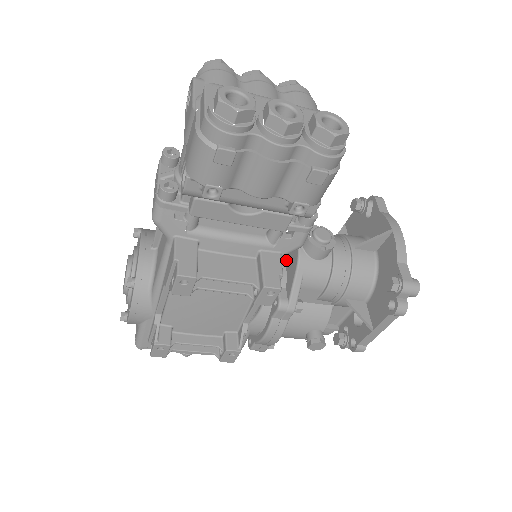
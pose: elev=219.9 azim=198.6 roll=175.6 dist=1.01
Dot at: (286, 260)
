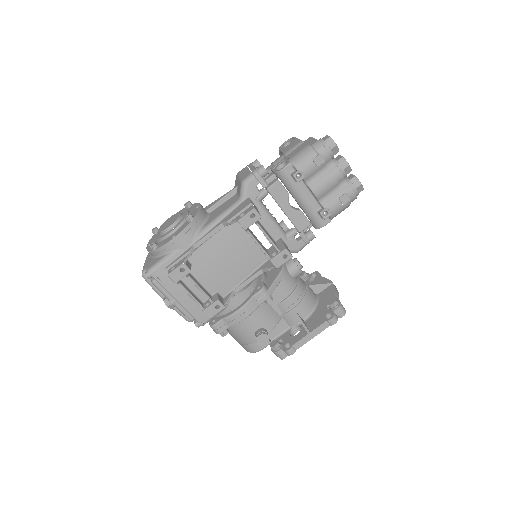
Dot at: (267, 272)
